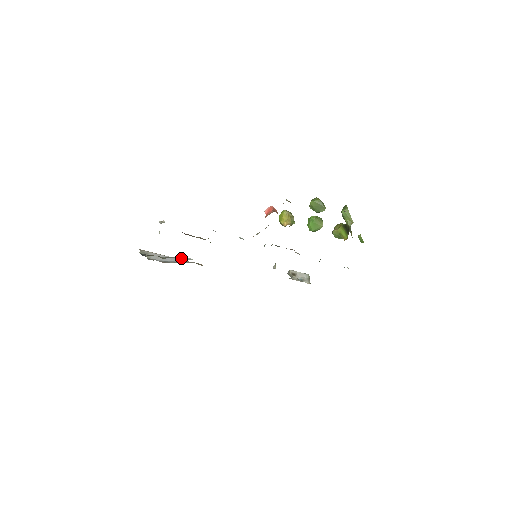
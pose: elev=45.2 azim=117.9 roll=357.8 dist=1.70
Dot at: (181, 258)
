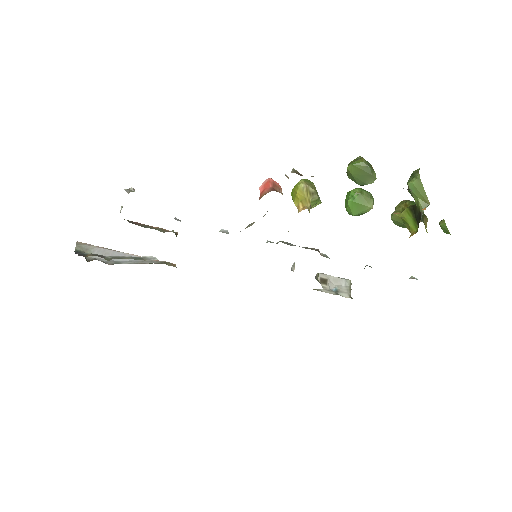
Dot at: (138, 257)
